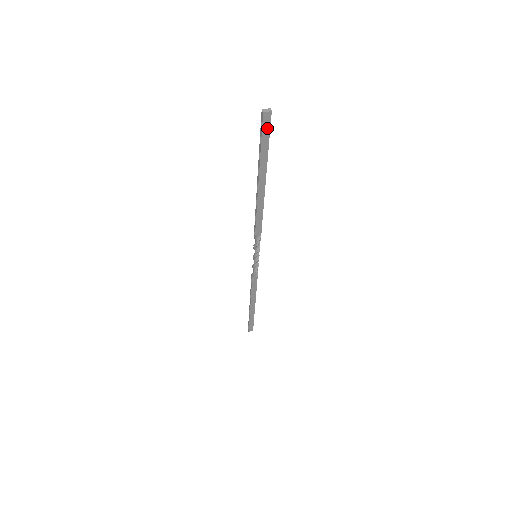
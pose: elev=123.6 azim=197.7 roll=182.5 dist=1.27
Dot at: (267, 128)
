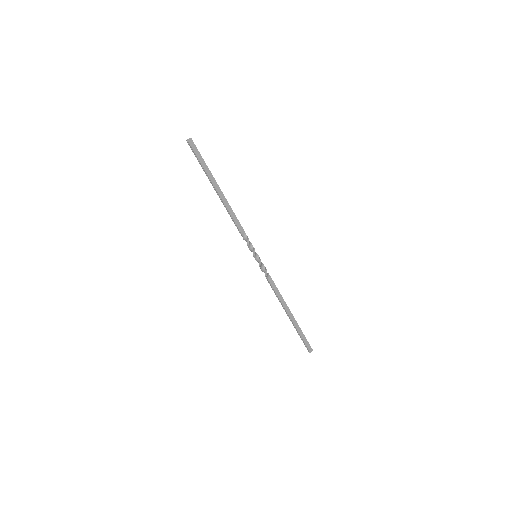
Dot at: (195, 149)
